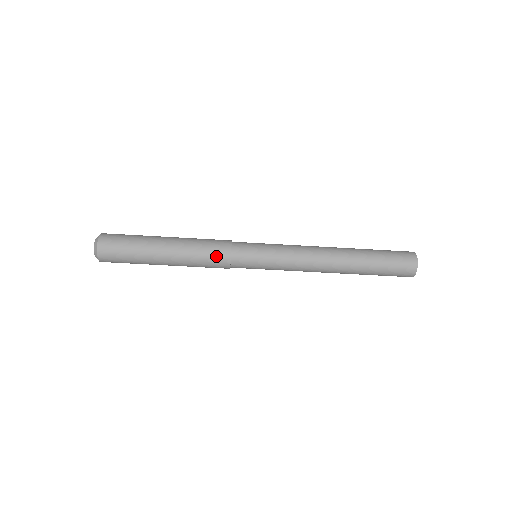
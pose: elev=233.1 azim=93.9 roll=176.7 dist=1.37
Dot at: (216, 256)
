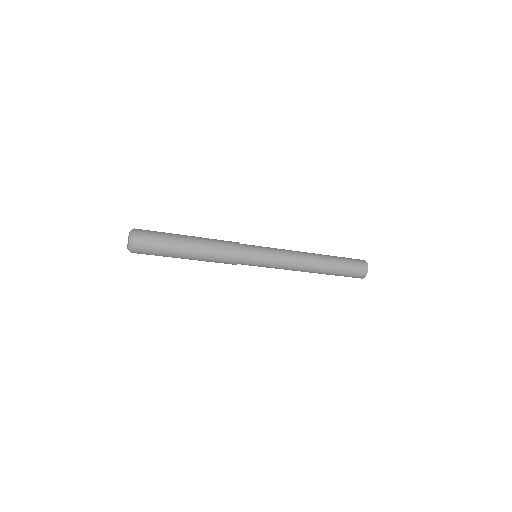
Dot at: (228, 261)
